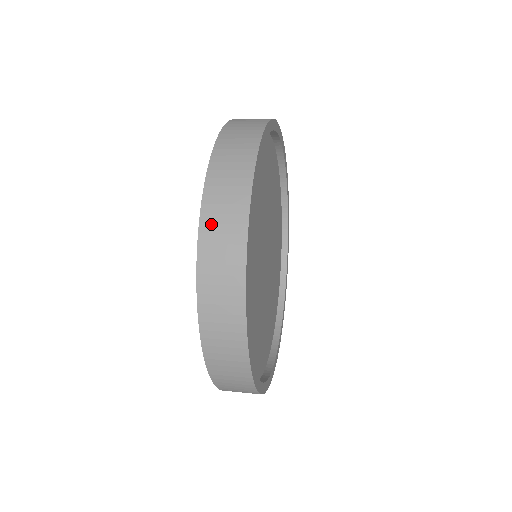
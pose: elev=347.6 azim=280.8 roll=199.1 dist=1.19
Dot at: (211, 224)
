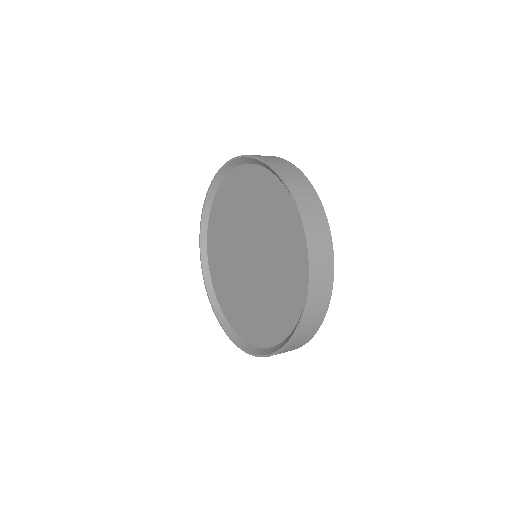
Dot at: (309, 316)
